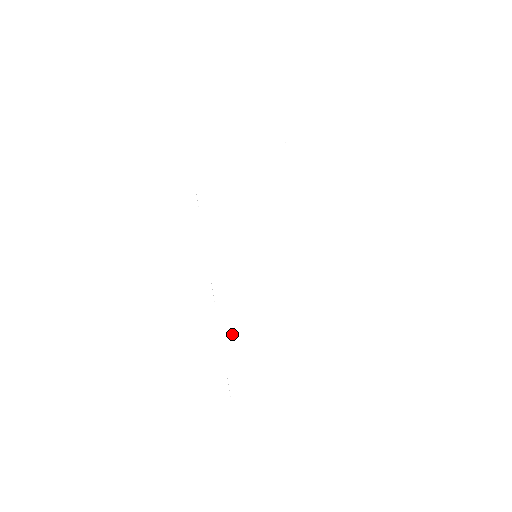
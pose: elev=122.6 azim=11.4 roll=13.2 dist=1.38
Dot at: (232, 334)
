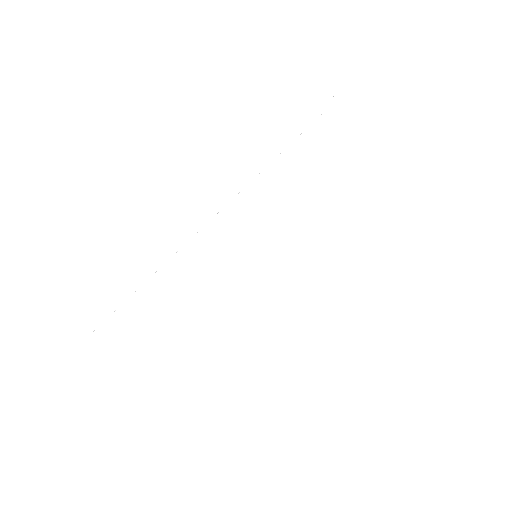
Dot at: (160, 286)
